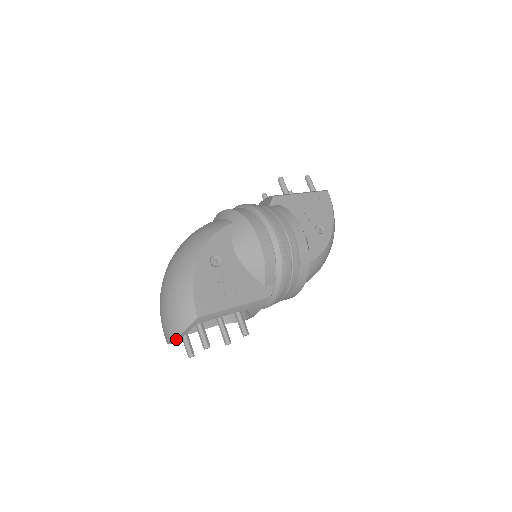
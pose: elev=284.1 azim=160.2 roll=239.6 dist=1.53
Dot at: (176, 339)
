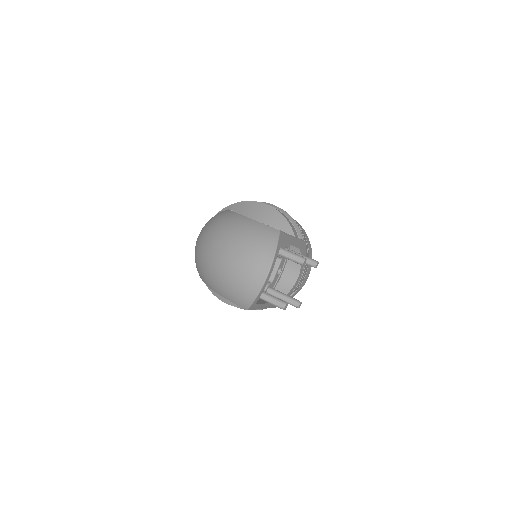
Dot at: (272, 264)
